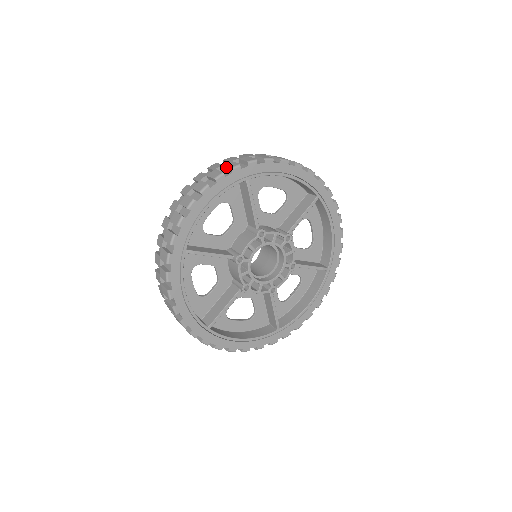
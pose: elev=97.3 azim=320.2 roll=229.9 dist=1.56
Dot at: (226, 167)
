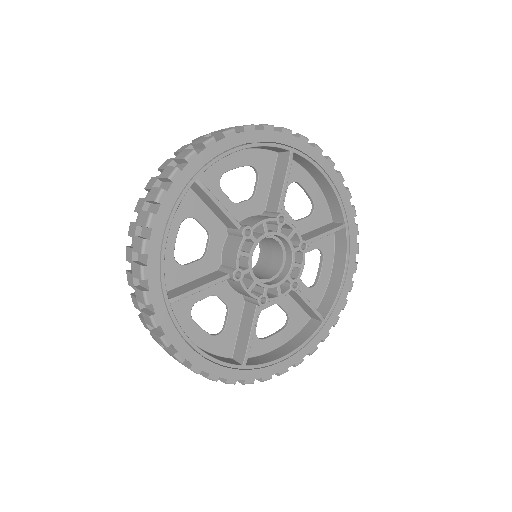
Dot at: (162, 179)
